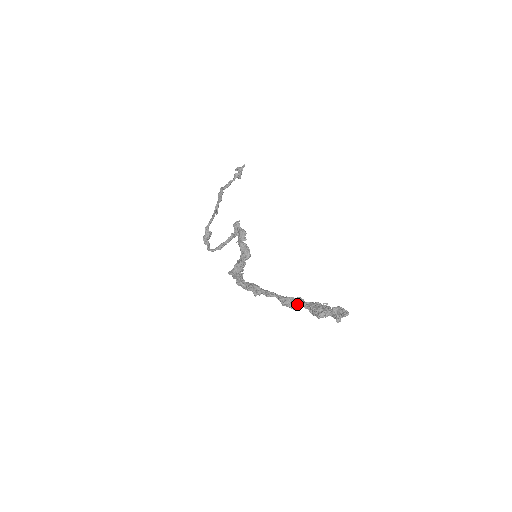
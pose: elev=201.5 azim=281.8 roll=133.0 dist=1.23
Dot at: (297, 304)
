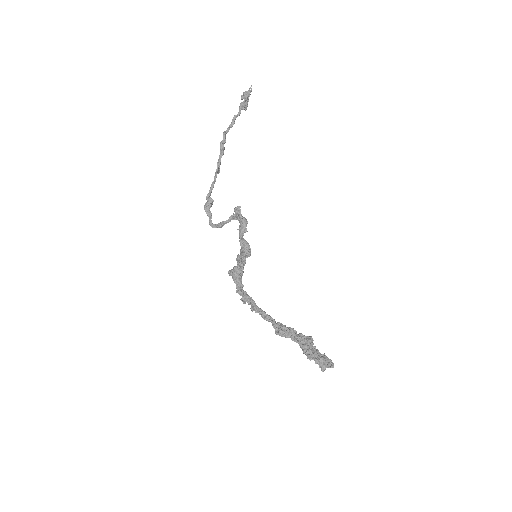
Dot at: (289, 337)
